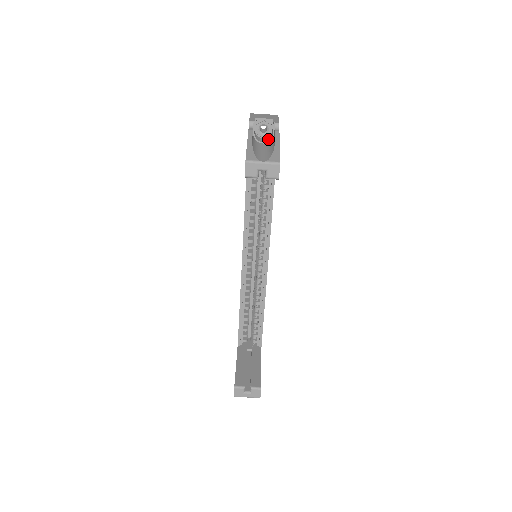
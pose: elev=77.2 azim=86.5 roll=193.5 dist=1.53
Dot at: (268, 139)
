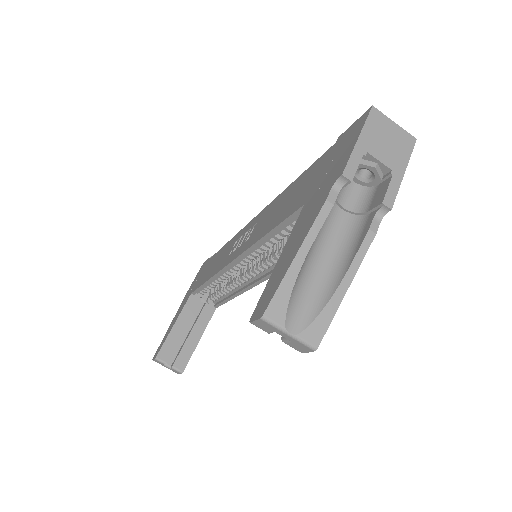
Dot at: (357, 204)
